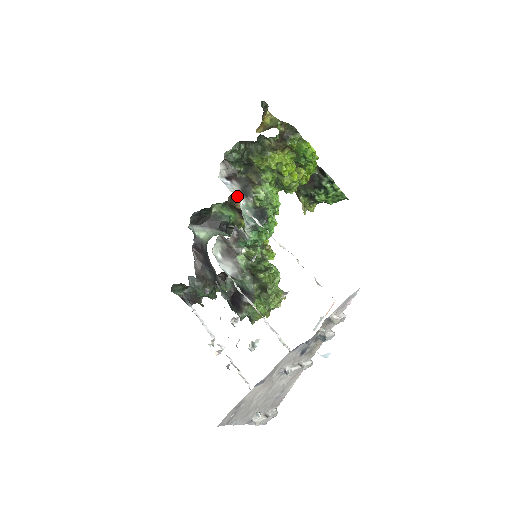
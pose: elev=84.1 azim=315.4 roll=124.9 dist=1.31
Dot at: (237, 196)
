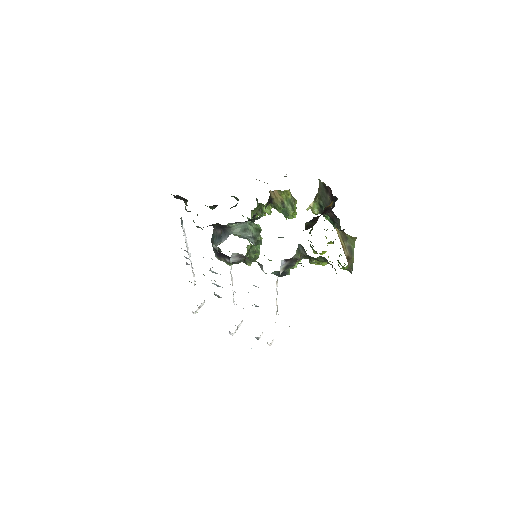
Dot at: (281, 272)
